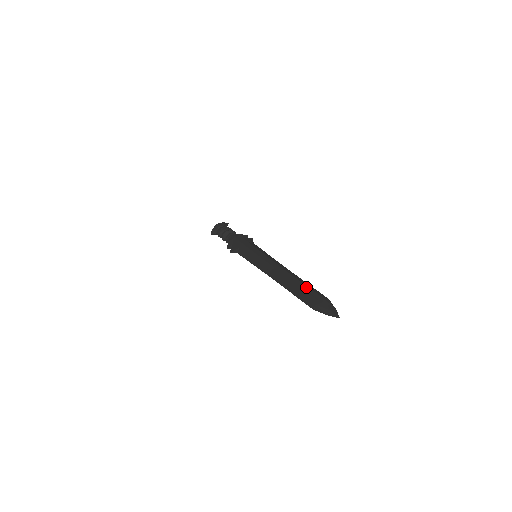
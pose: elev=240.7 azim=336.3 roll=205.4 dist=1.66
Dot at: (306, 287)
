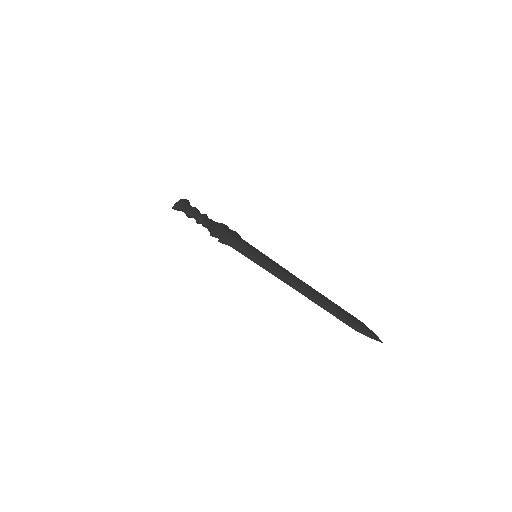
Dot at: (339, 307)
